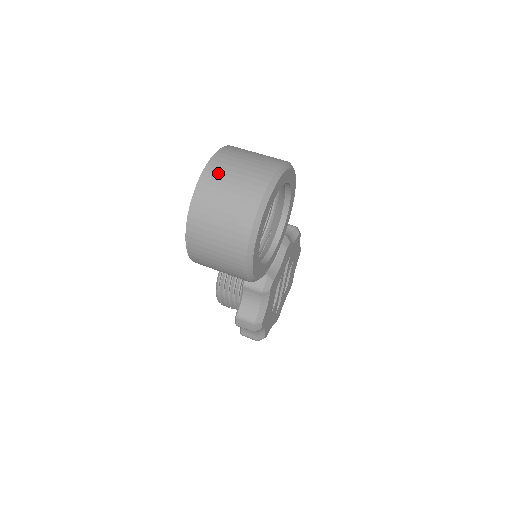
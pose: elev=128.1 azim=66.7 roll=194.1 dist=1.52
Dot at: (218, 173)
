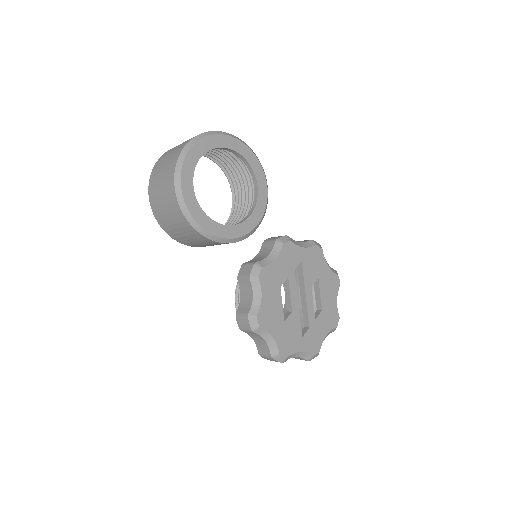
Dot at: occluded
